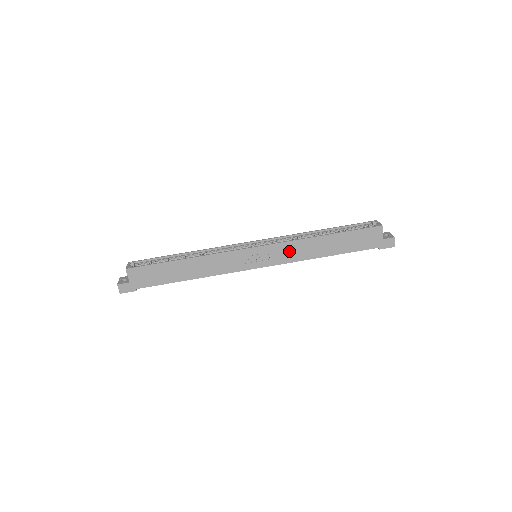
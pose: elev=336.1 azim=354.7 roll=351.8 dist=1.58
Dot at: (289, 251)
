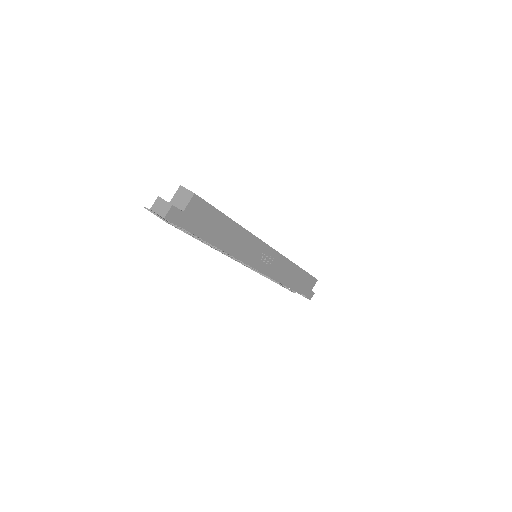
Dot at: (281, 266)
